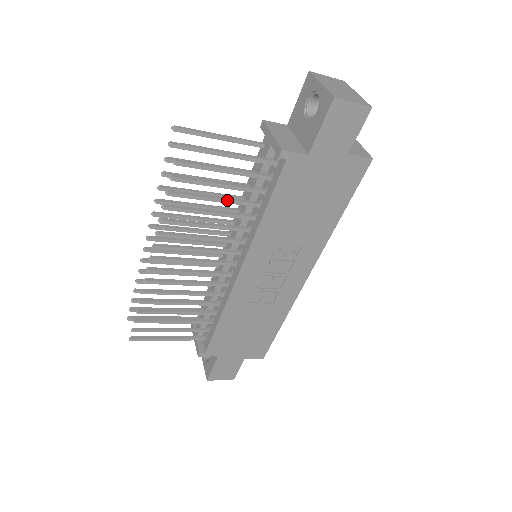
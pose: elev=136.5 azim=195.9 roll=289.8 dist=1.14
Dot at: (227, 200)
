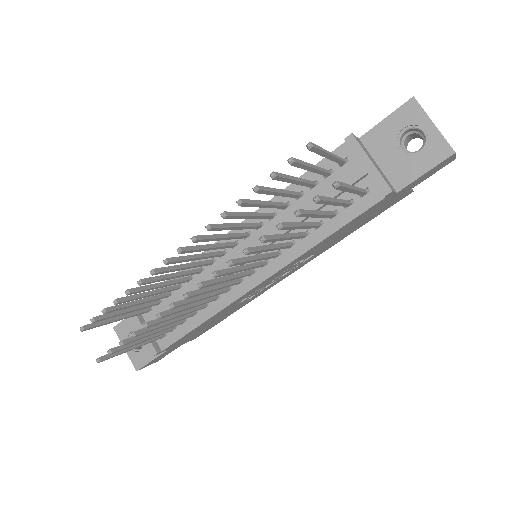
Dot at: (308, 226)
